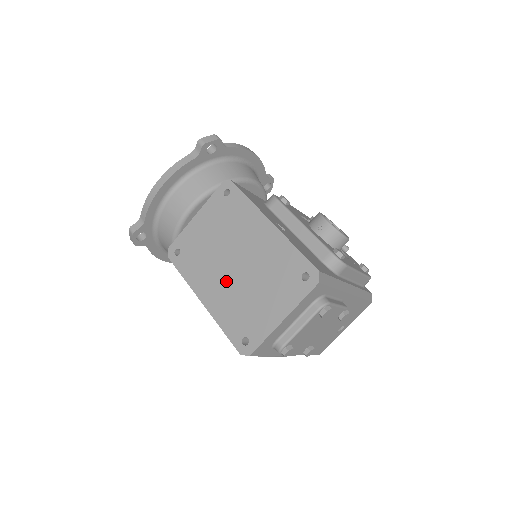
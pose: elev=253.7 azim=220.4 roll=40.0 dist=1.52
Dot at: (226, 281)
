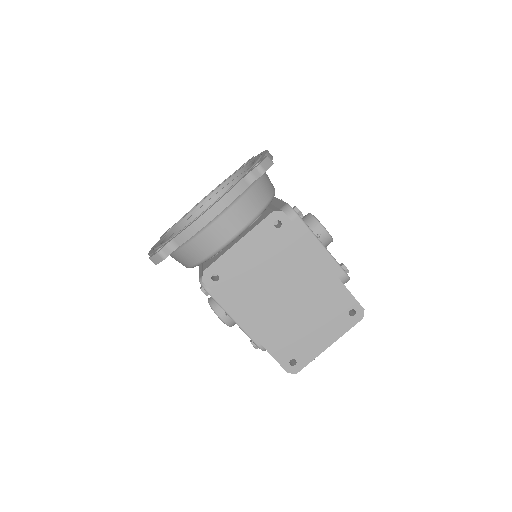
Dot at: (275, 311)
